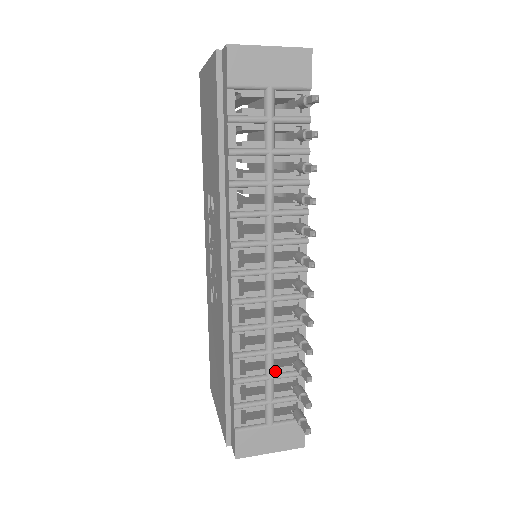
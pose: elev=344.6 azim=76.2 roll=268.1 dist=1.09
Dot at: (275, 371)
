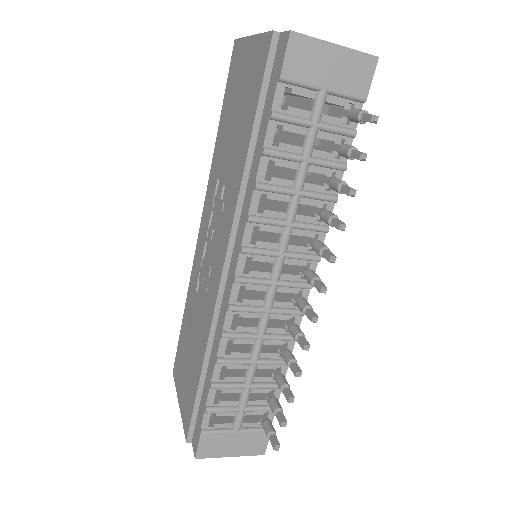
Dot at: (254, 380)
